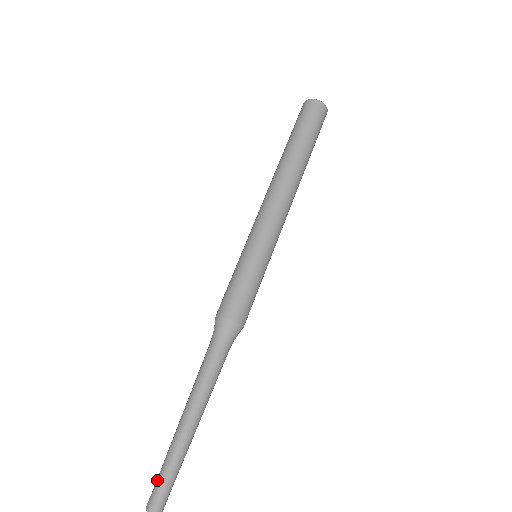
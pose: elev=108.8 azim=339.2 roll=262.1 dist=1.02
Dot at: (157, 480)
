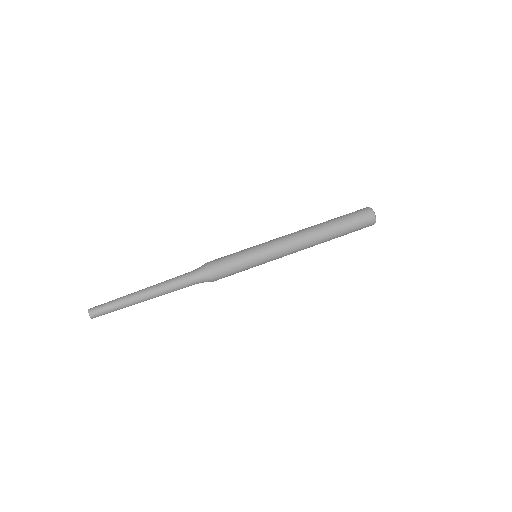
Dot at: (106, 303)
